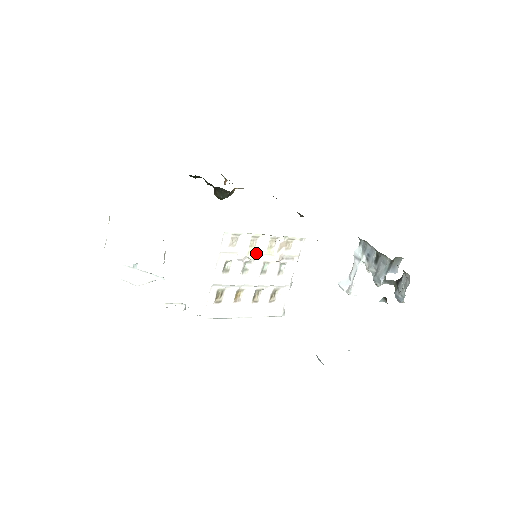
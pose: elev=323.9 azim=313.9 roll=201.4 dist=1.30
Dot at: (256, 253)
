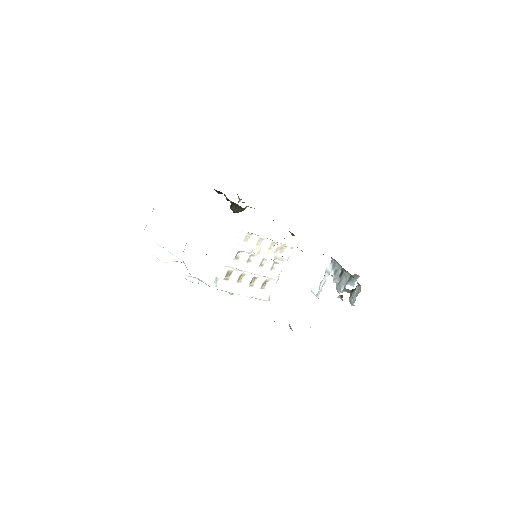
Dot at: (259, 250)
